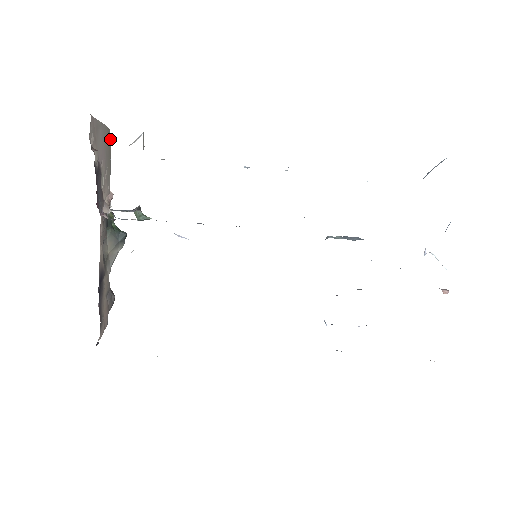
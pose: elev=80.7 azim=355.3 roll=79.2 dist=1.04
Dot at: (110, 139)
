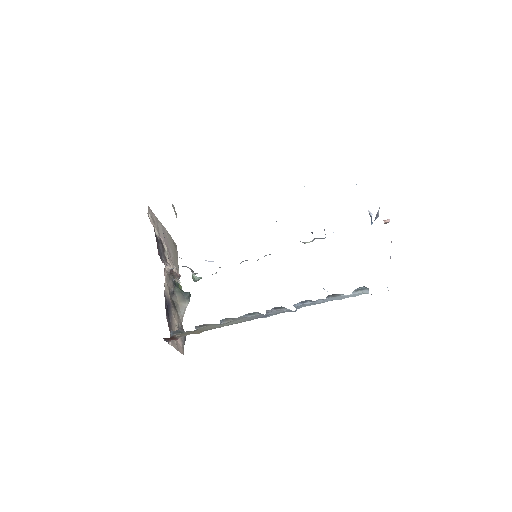
Dot at: occluded
